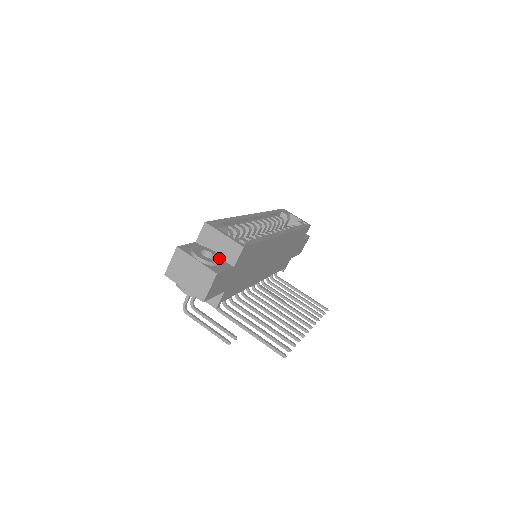
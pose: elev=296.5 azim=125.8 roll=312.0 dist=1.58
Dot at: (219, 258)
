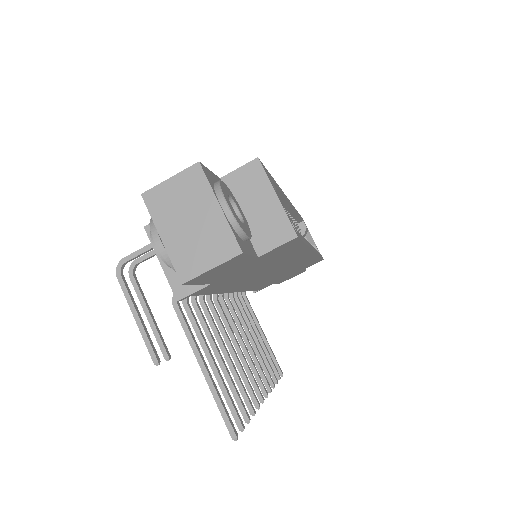
Dot at: (248, 228)
